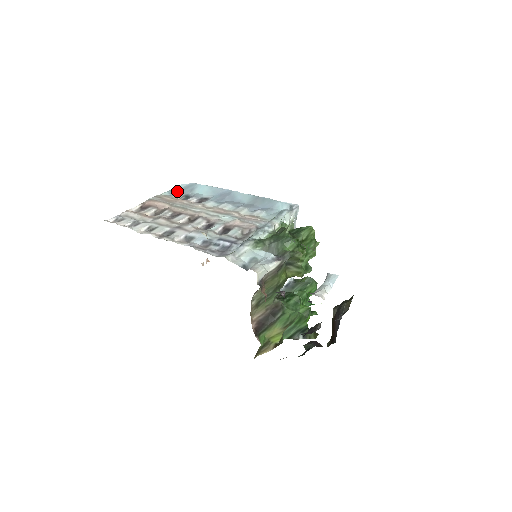
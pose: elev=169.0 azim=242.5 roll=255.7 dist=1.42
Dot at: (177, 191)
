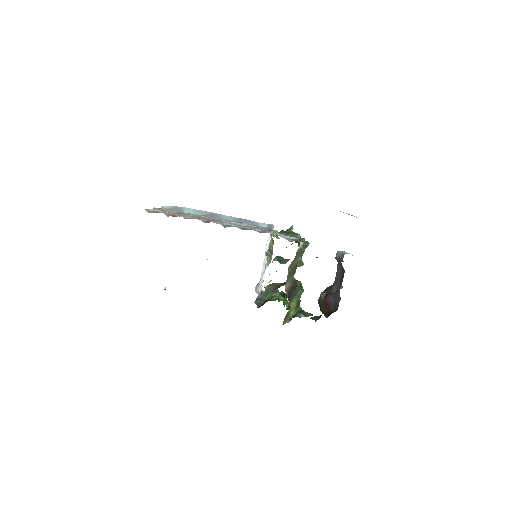
Dot at: occluded
